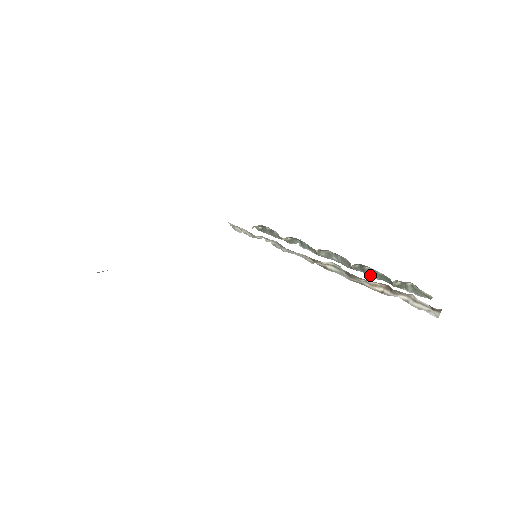
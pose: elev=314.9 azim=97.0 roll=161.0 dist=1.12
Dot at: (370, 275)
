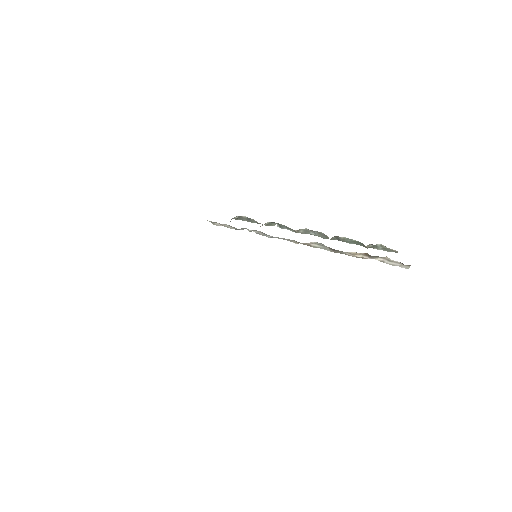
Dot at: occluded
